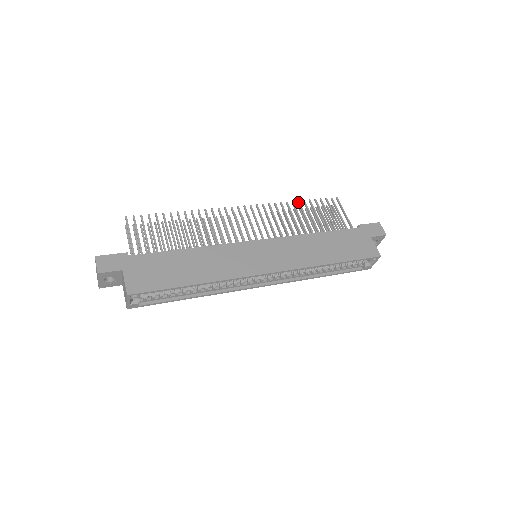
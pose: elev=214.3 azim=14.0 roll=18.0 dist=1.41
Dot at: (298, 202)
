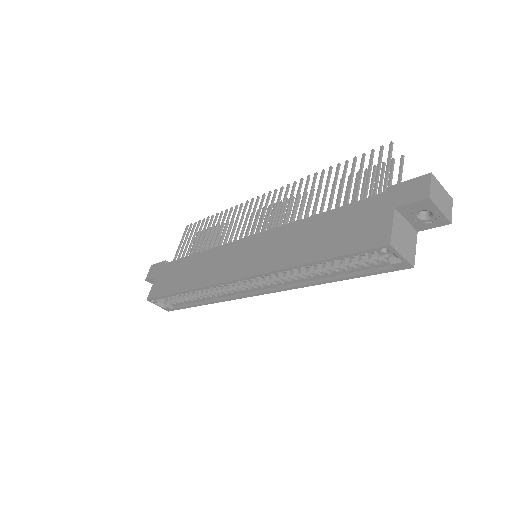
Dot at: occluded
